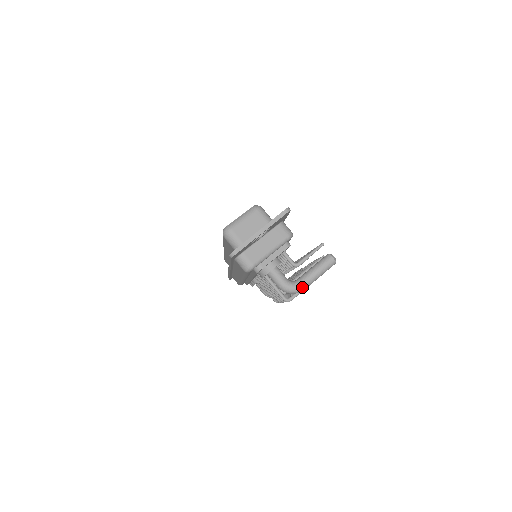
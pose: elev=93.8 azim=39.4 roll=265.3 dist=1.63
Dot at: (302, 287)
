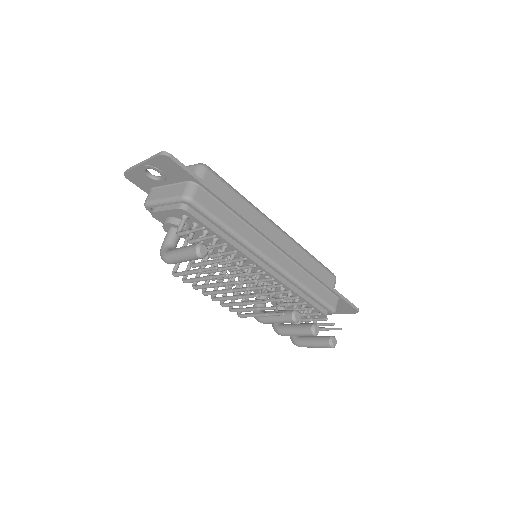
Dot at: (165, 256)
